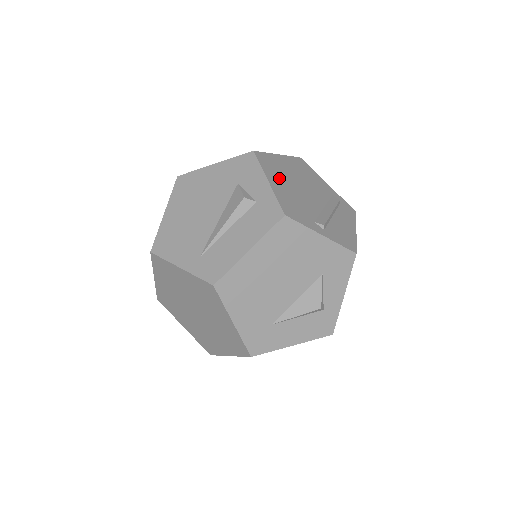
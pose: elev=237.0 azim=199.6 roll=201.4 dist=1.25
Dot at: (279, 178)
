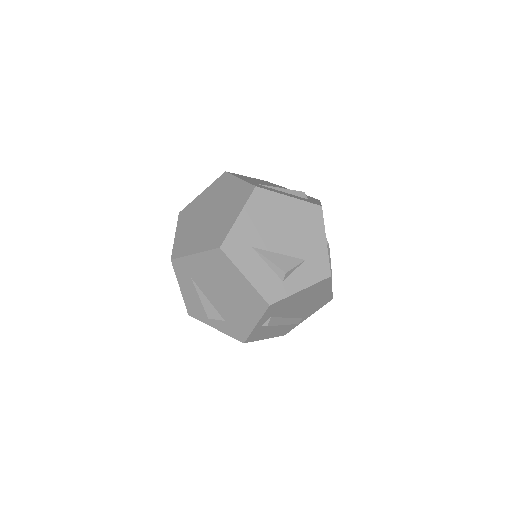
Dot at: occluded
